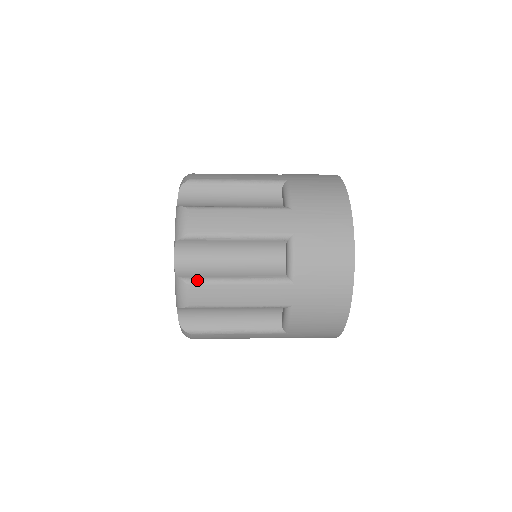
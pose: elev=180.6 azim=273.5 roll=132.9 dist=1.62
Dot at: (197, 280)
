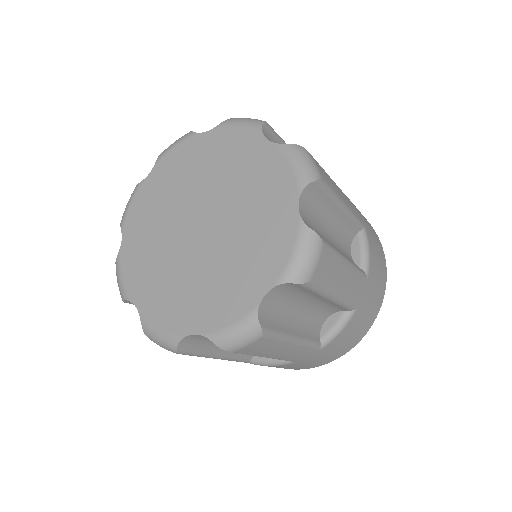
Dot at: (272, 334)
